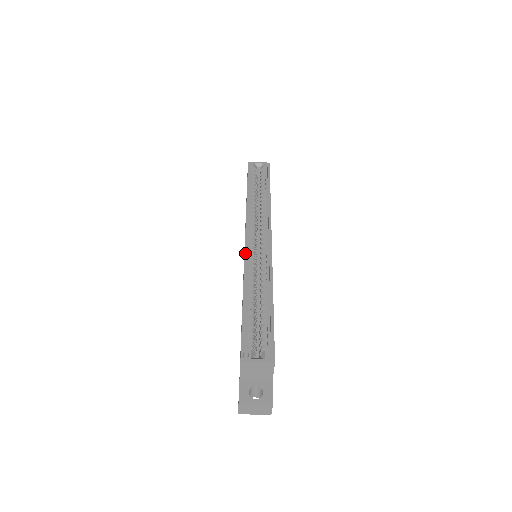
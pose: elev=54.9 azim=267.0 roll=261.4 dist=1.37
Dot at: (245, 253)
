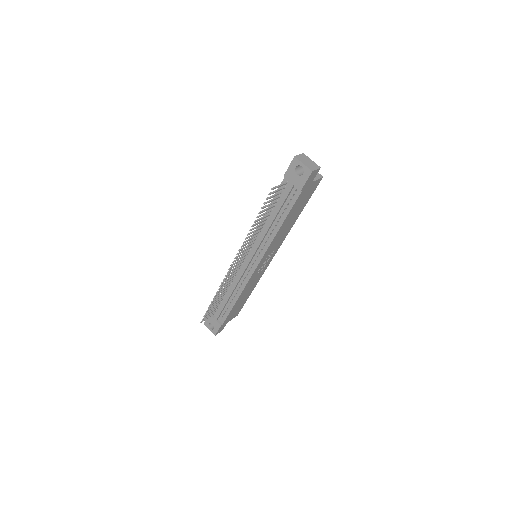
Dot at: occluded
